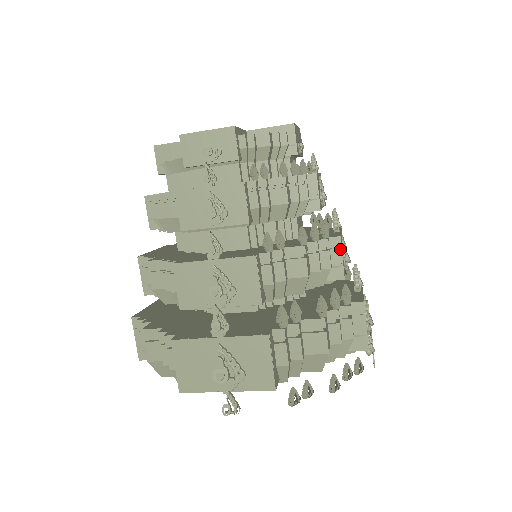
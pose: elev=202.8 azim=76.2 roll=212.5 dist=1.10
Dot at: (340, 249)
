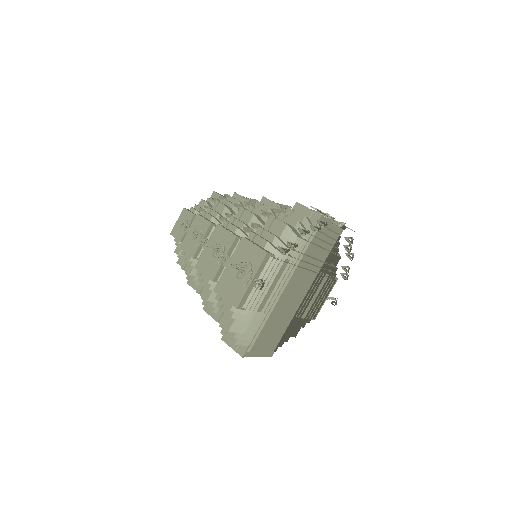
Dot at: (268, 200)
